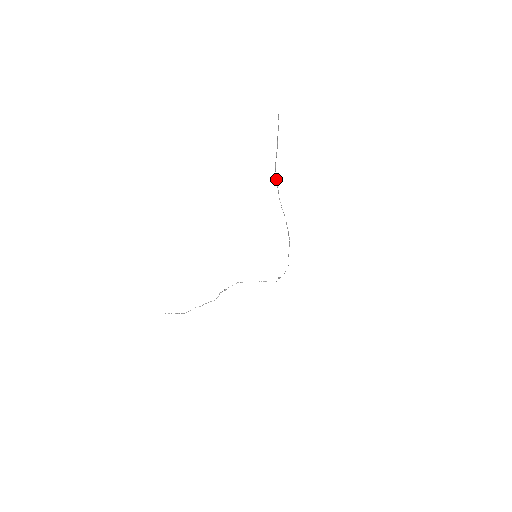
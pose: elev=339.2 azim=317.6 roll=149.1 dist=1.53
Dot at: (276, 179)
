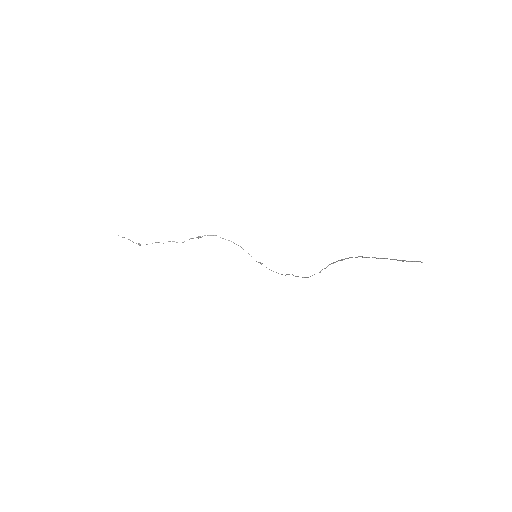
Dot at: (345, 258)
